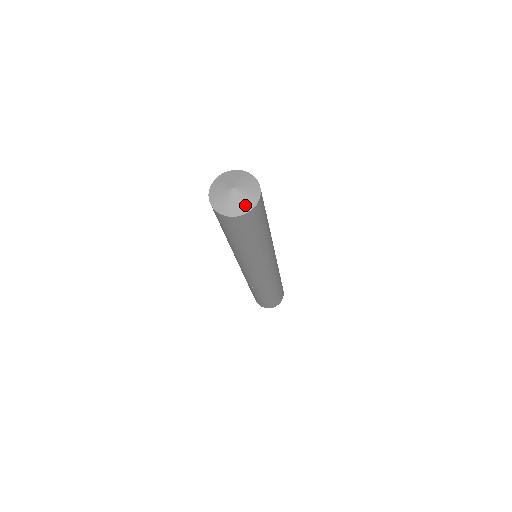
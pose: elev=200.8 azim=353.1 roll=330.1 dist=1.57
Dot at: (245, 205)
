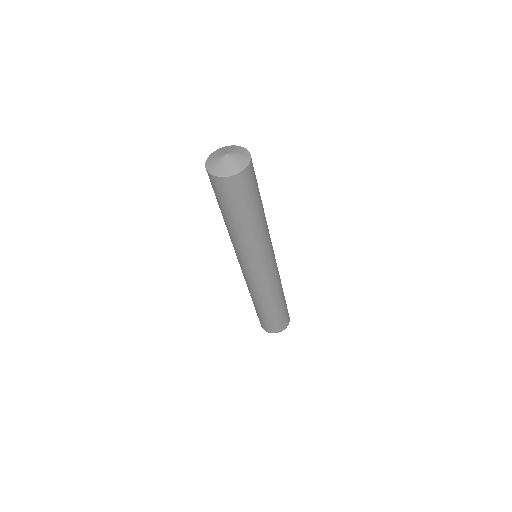
Dot at: (226, 171)
